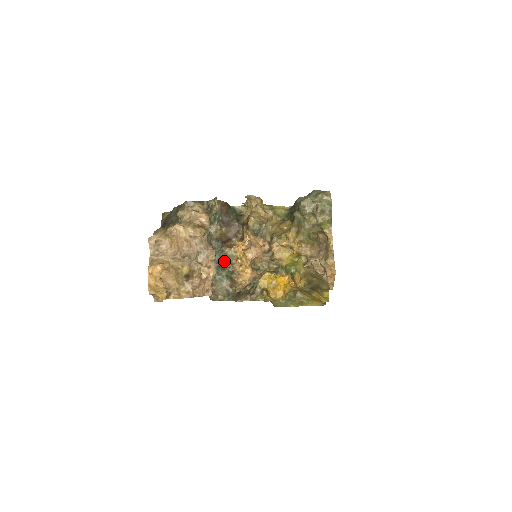
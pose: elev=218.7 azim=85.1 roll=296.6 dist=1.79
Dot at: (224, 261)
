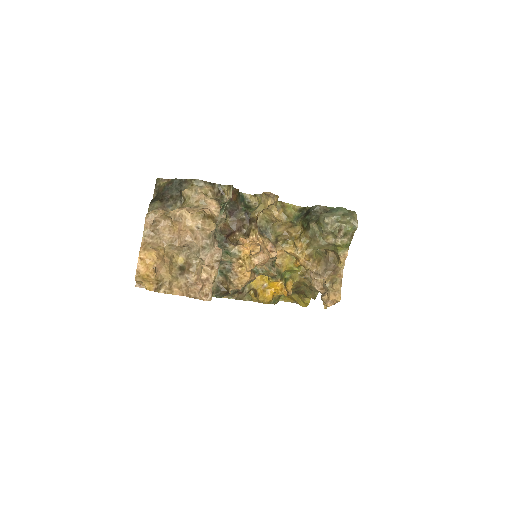
Dot at: (223, 256)
